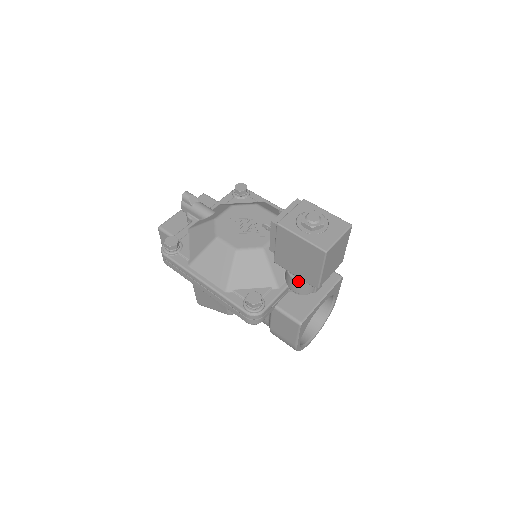
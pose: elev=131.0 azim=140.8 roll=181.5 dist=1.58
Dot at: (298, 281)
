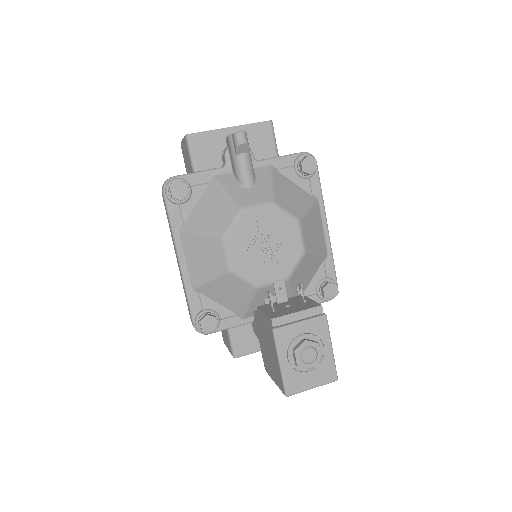
Dot at: occluded
